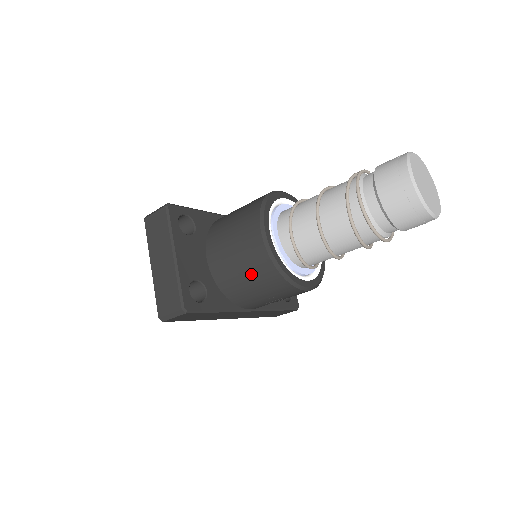
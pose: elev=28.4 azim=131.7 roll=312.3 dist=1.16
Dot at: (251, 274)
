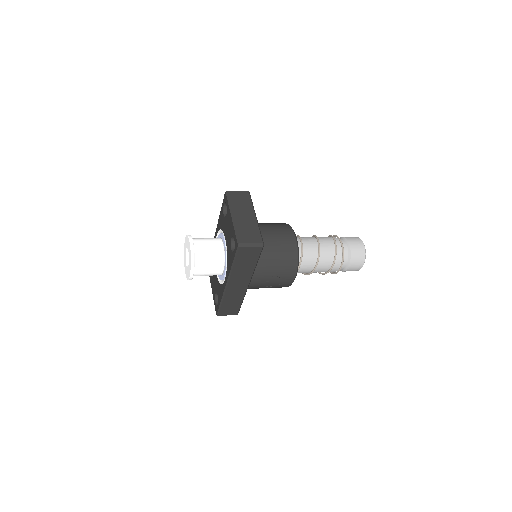
Dot at: (281, 253)
